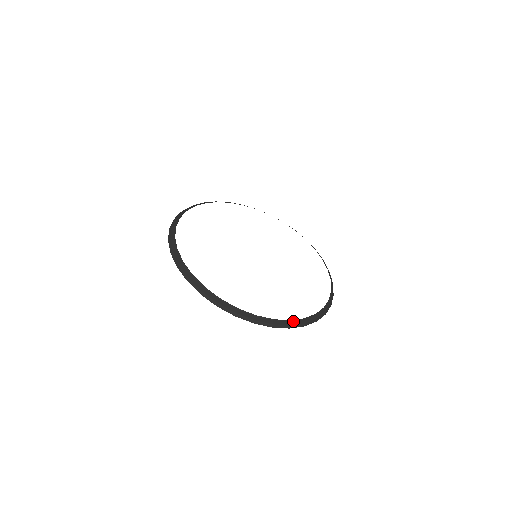
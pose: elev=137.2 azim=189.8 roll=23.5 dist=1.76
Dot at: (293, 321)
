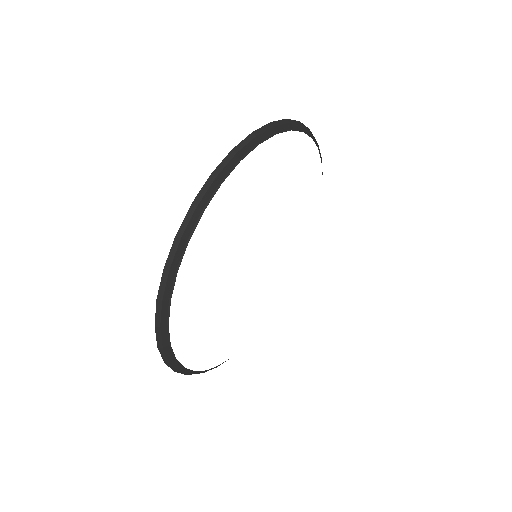
Dot at: (222, 363)
